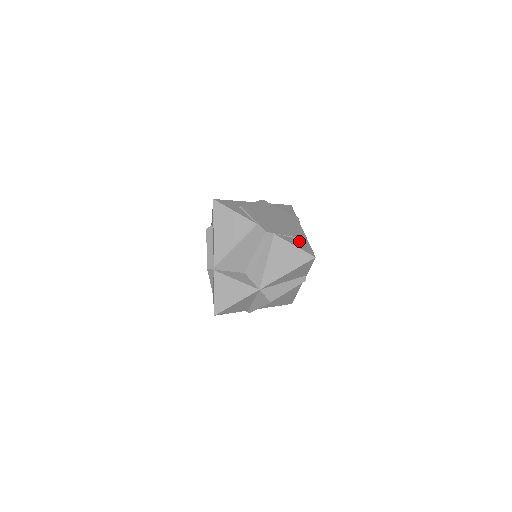
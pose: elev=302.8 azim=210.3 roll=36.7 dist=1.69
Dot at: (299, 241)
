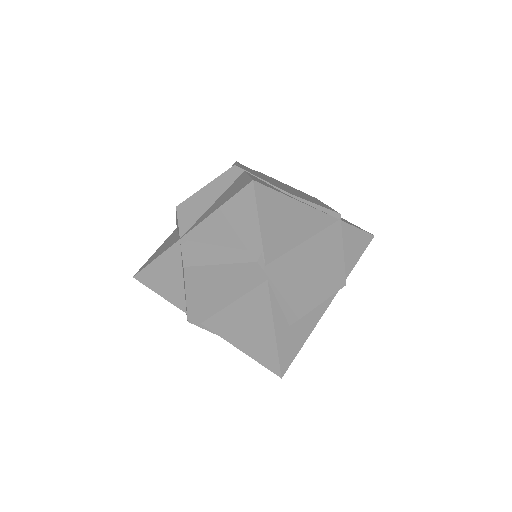
Dot at: (272, 186)
